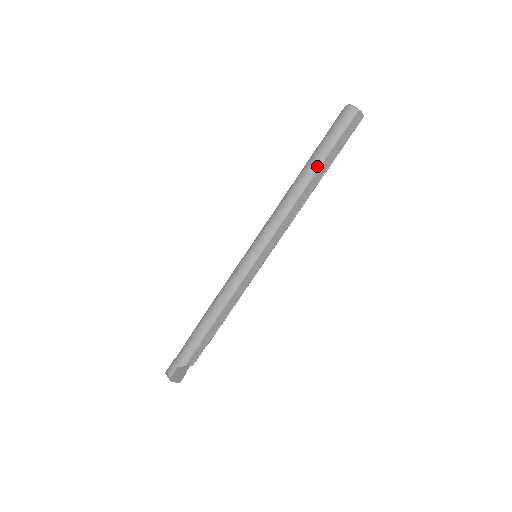
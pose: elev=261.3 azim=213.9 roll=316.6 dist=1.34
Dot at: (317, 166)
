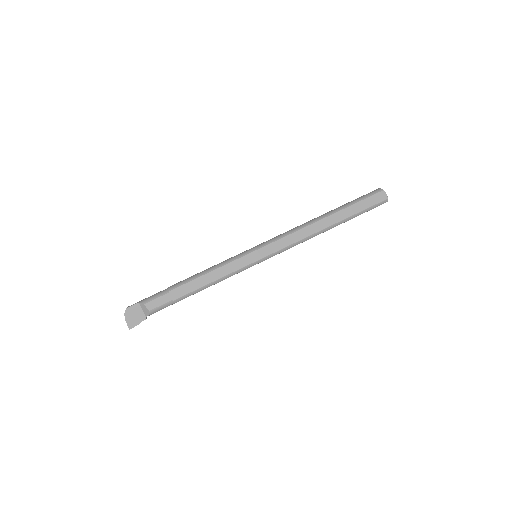
Dot at: (335, 211)
